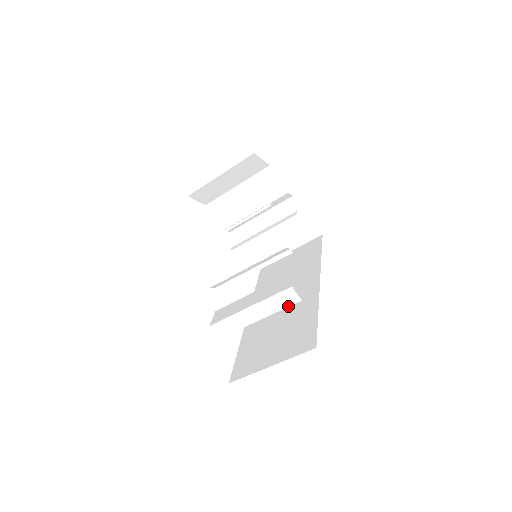
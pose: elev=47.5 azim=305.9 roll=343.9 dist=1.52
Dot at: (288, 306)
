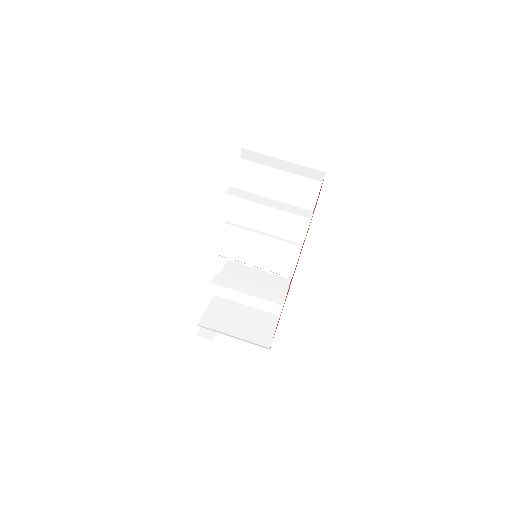
Dot at: (298, 215)
